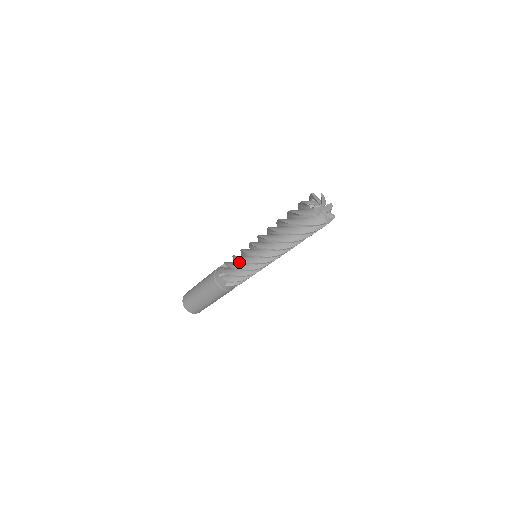
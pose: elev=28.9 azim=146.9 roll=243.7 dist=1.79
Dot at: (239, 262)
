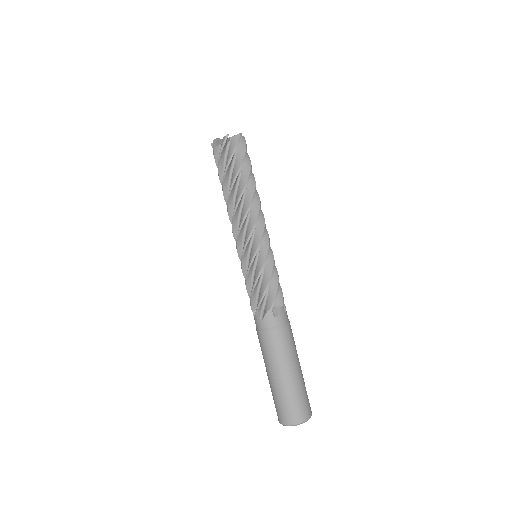
Dot at: (253, 278)
